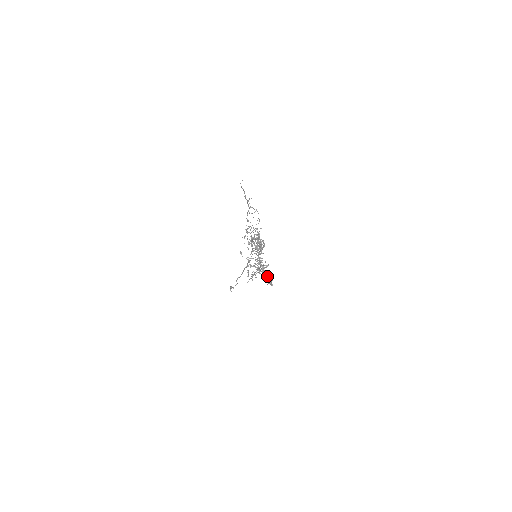
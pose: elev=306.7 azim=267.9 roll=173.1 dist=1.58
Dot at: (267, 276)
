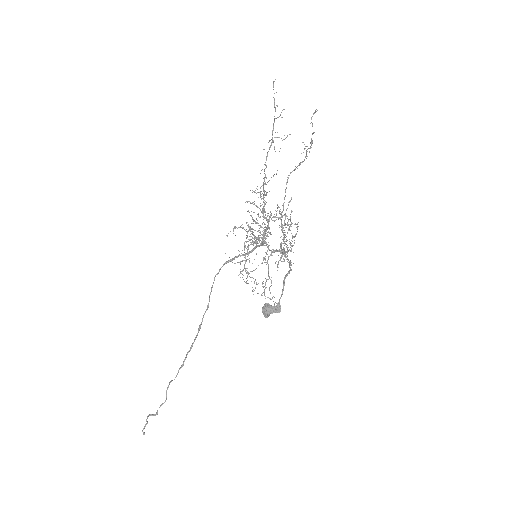
Dot at: (265, 303)
